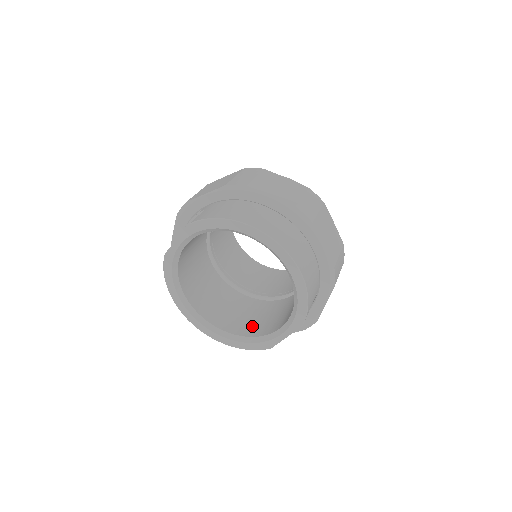
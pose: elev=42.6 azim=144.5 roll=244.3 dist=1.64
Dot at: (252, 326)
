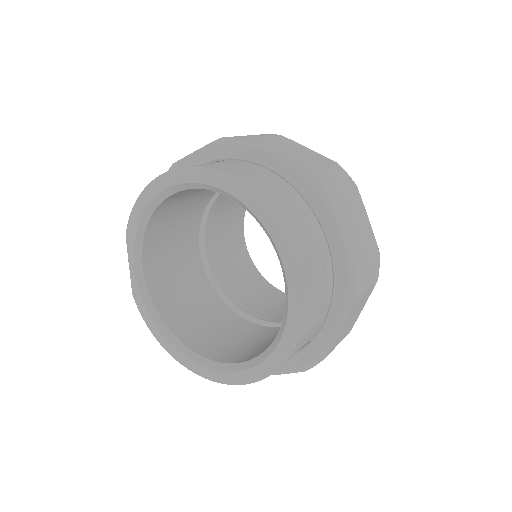
Dot at: occluded
